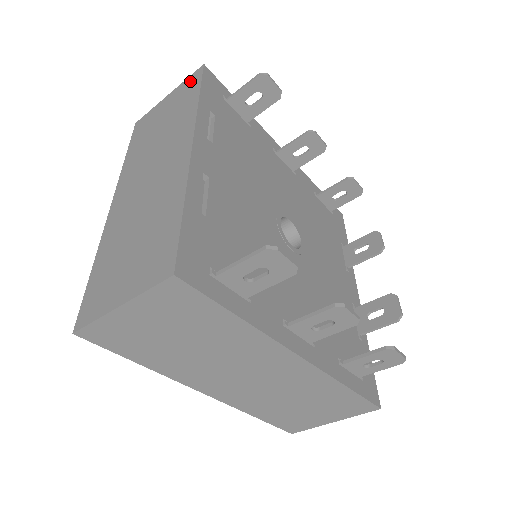
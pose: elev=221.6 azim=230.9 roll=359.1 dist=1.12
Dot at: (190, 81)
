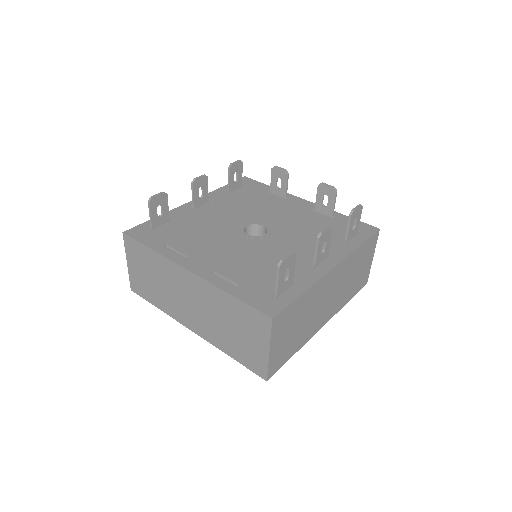
Dot at: (130, 246)
